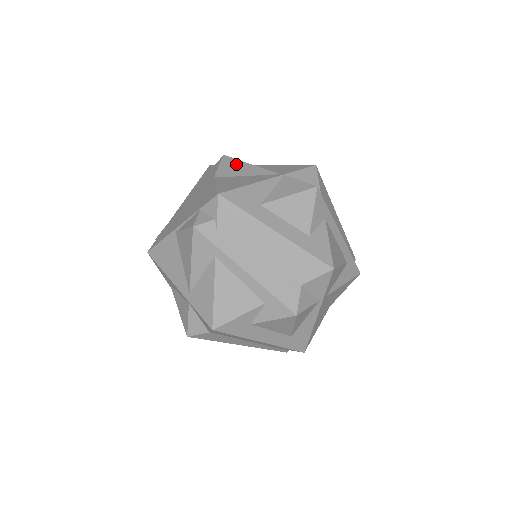
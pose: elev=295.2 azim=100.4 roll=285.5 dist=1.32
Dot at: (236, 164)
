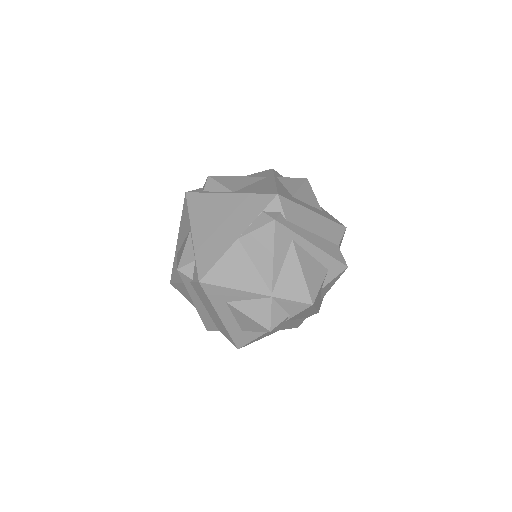
Dot at: (266, 244)
